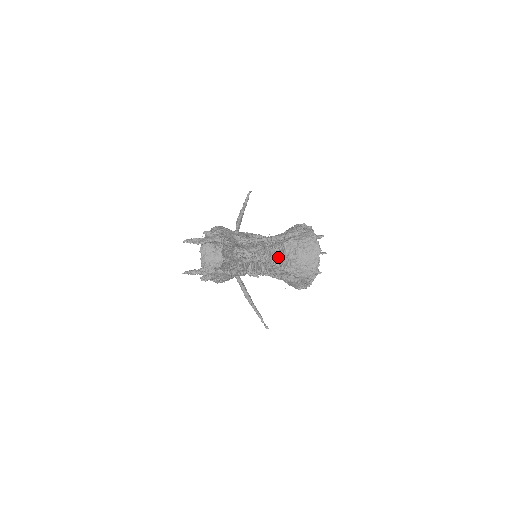
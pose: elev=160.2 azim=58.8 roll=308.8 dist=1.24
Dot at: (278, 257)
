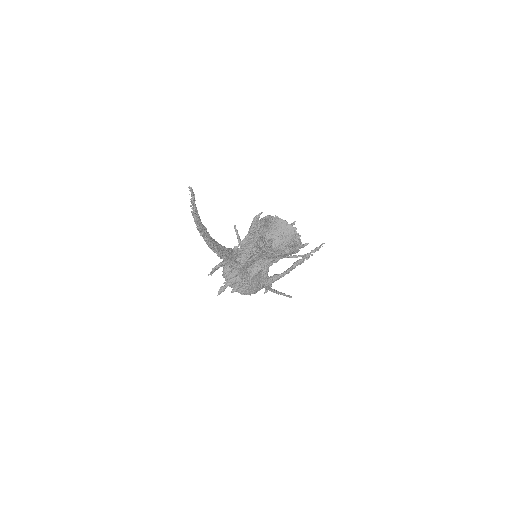
Dot at: (261, 240)
